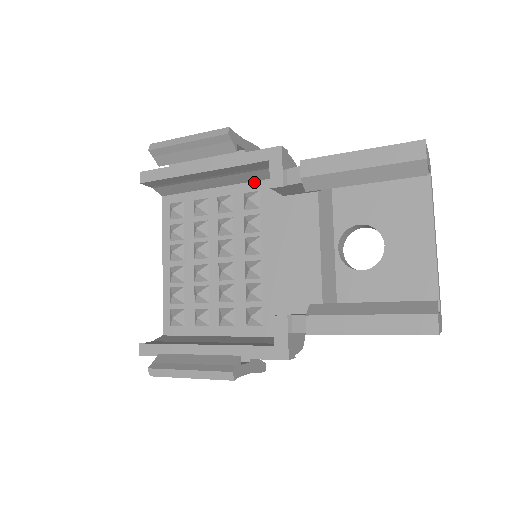
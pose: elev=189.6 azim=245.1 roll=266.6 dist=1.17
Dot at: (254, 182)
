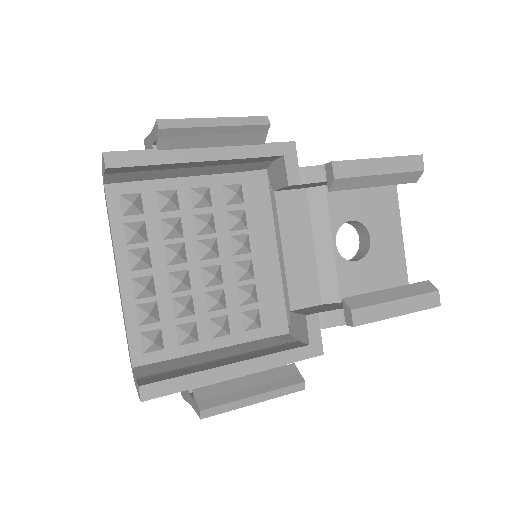
Dot at: (234, 173)
